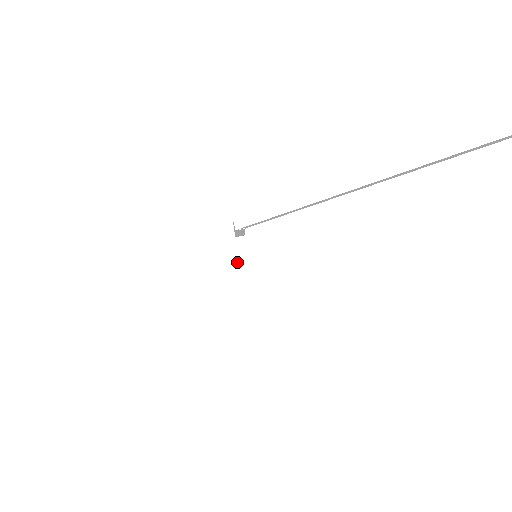
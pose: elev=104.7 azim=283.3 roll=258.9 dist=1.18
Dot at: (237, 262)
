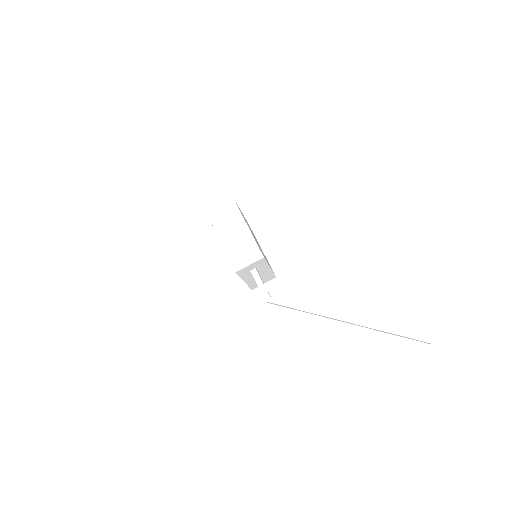
Dot at: (252, 277)
